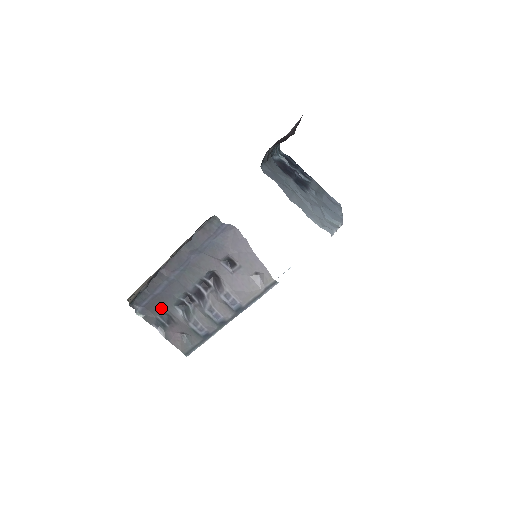
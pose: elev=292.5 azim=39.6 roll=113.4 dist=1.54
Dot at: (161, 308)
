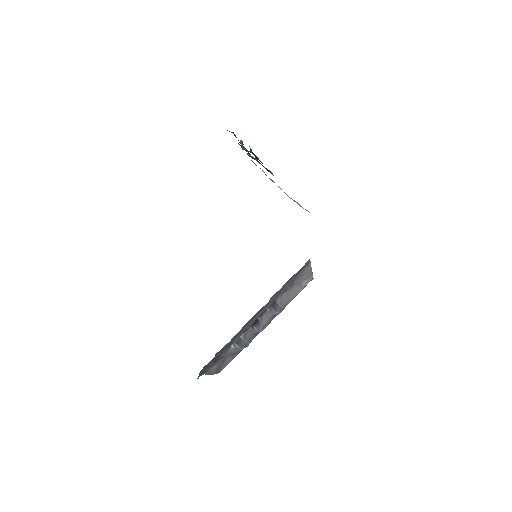
Dot at: (217, 356)
